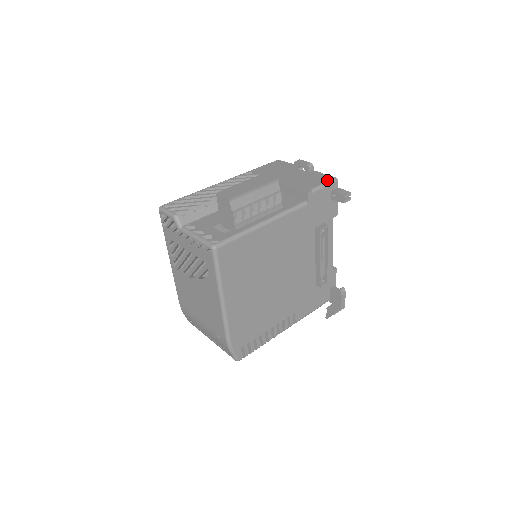
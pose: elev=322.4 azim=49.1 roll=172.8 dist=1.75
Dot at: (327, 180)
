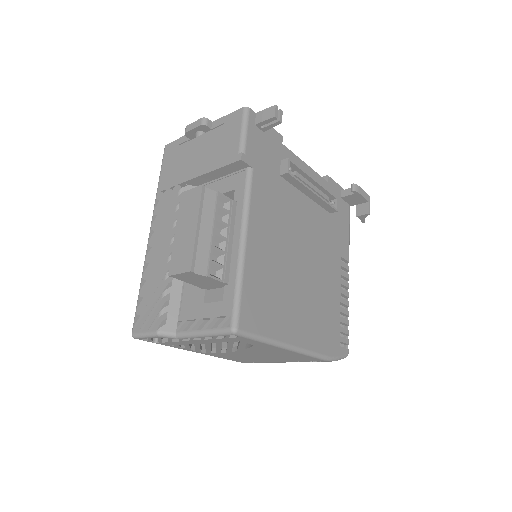
Dot at: (240, 121)
